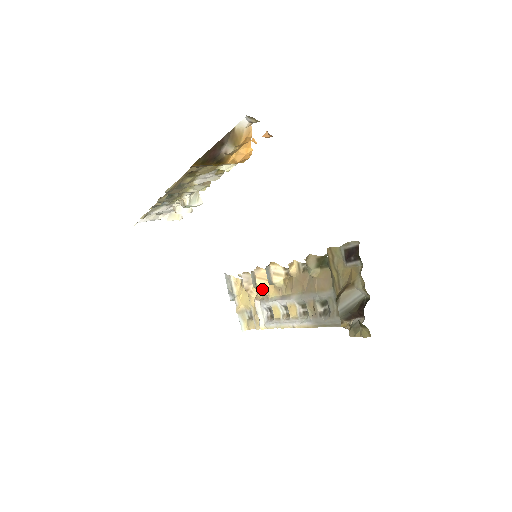
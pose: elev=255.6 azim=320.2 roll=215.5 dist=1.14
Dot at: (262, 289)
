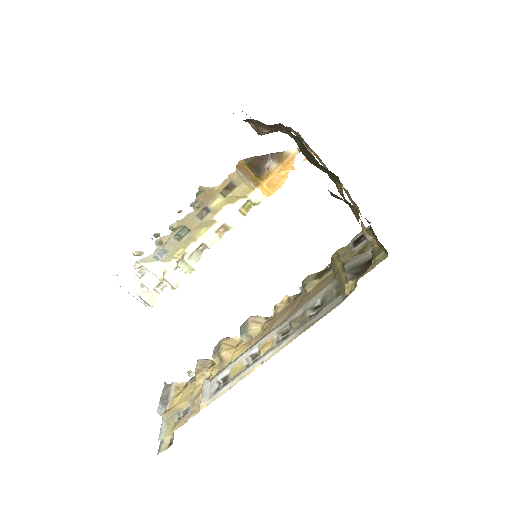
Dot at: (226, 352)
